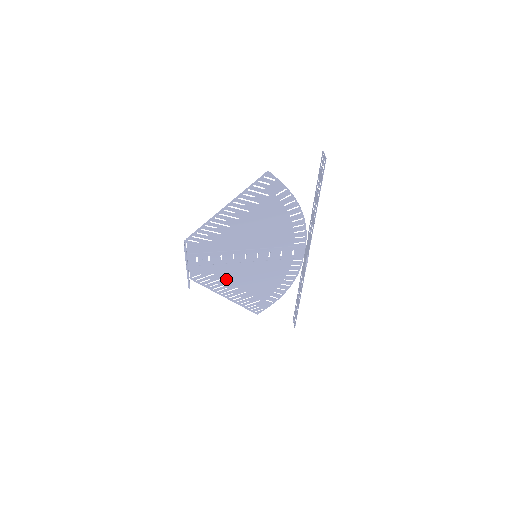
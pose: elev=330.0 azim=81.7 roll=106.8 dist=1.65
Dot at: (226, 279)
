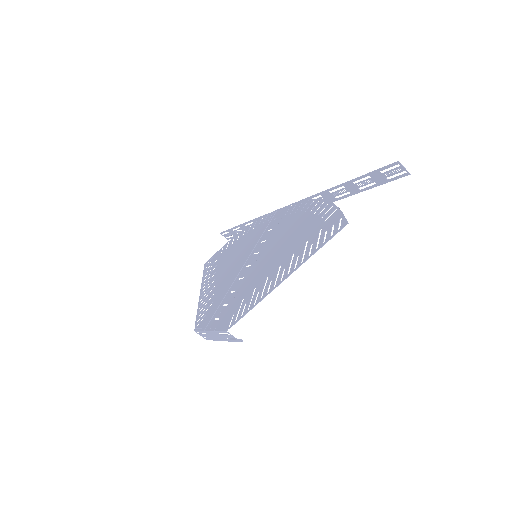
Dot at: (216, 290)
